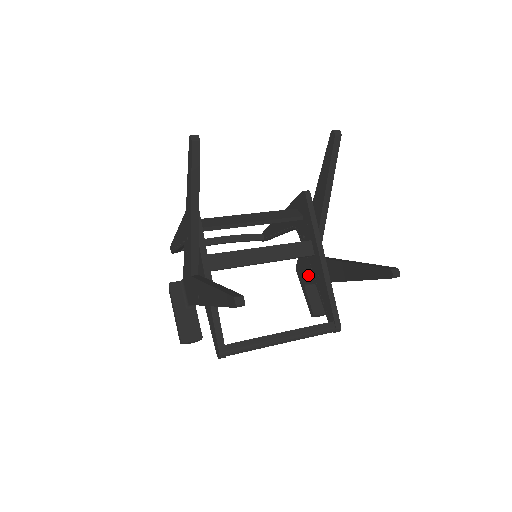
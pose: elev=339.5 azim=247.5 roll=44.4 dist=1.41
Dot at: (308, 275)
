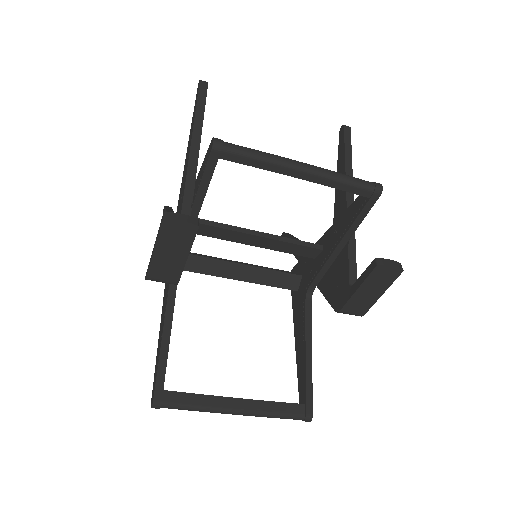
Dot at: (342, 275)
